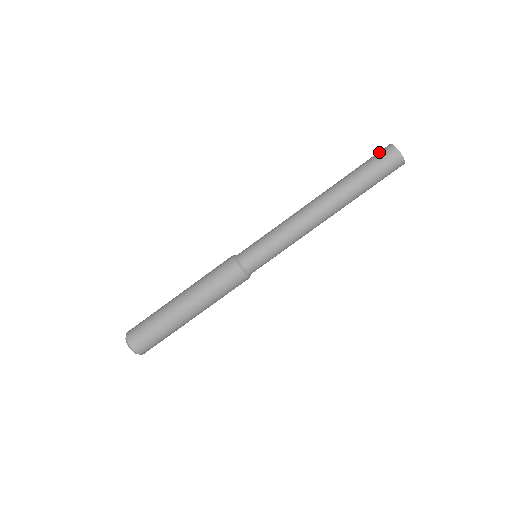
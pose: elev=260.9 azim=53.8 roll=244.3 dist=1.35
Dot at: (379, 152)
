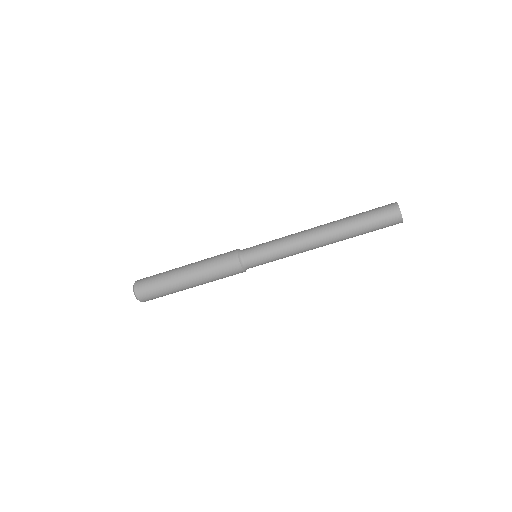
Dot at: (389, 218)
